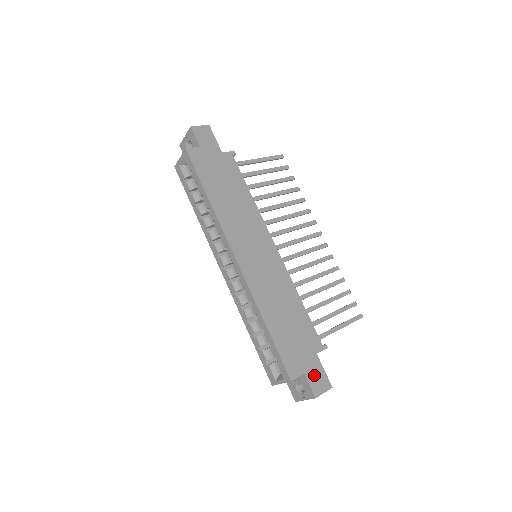
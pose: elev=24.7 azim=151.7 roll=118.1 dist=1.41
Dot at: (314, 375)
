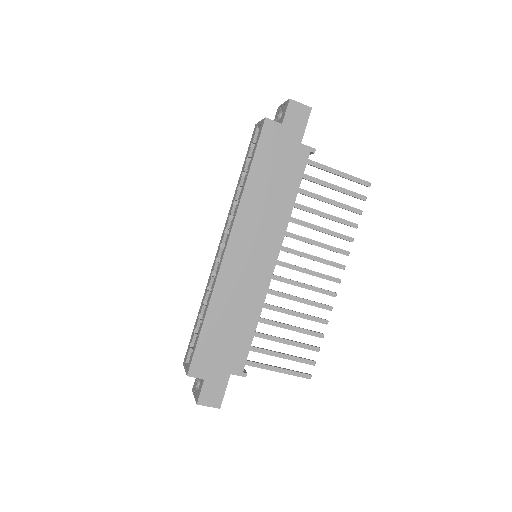
Dot at: (212, 387)
